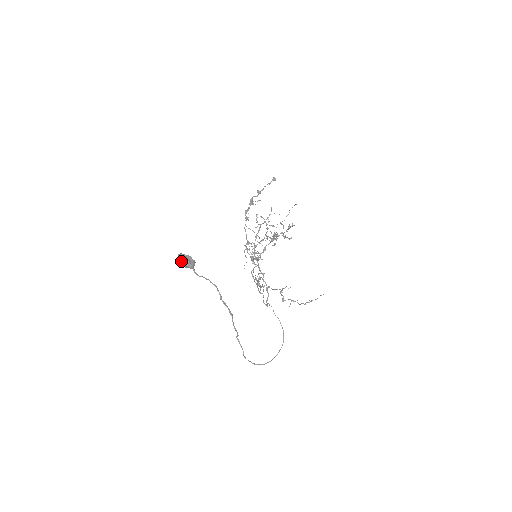
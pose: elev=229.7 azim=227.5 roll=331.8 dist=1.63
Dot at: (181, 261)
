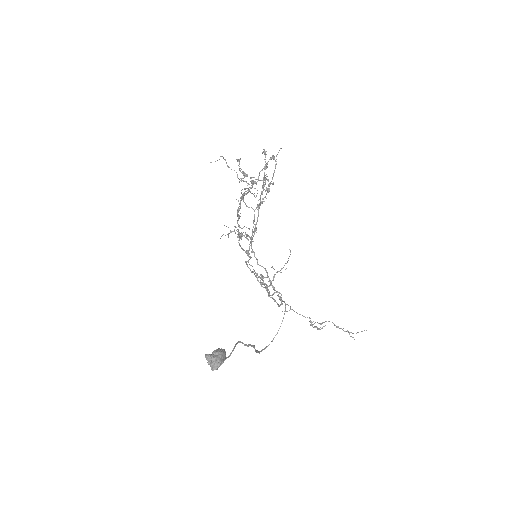
Dot at: (216, 369)
